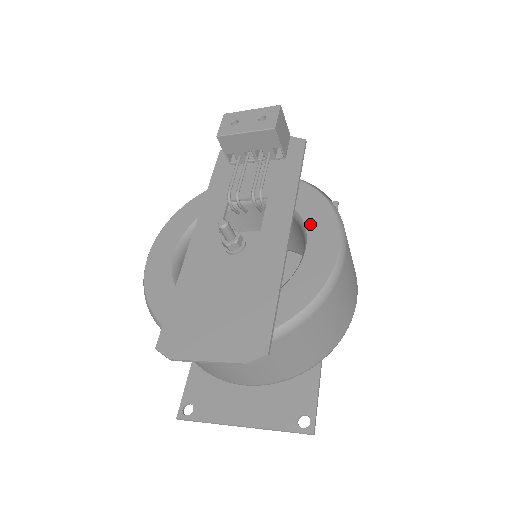
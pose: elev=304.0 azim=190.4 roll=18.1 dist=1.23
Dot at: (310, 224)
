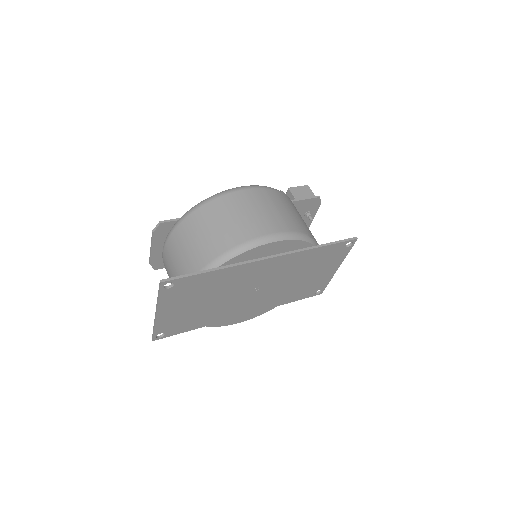
Dot at: occluded
